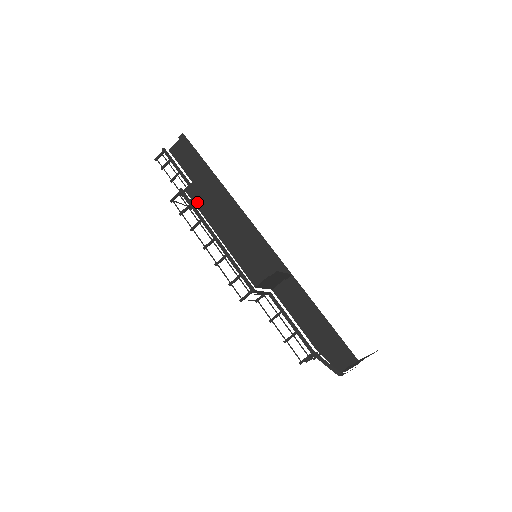
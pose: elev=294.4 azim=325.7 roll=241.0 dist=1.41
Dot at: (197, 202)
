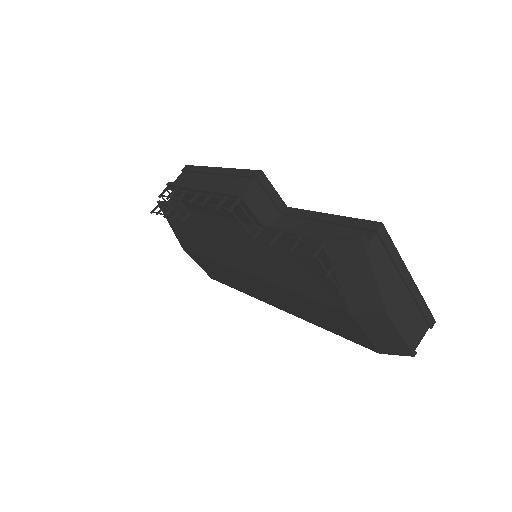
Dot at: (183, 182)
